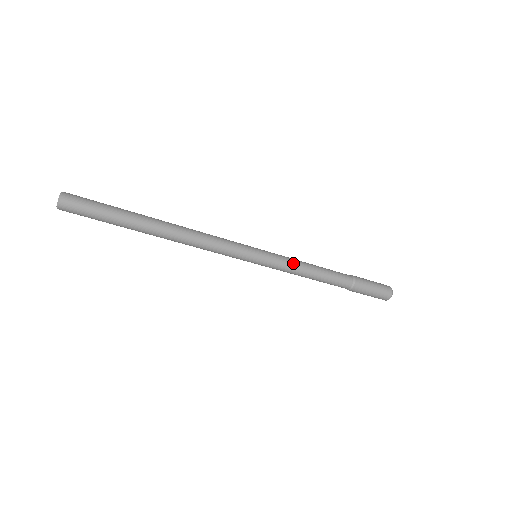
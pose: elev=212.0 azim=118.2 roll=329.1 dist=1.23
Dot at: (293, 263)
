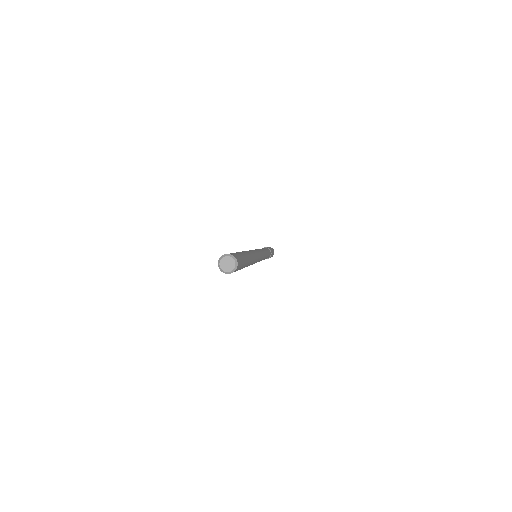
Dot at: occluded
